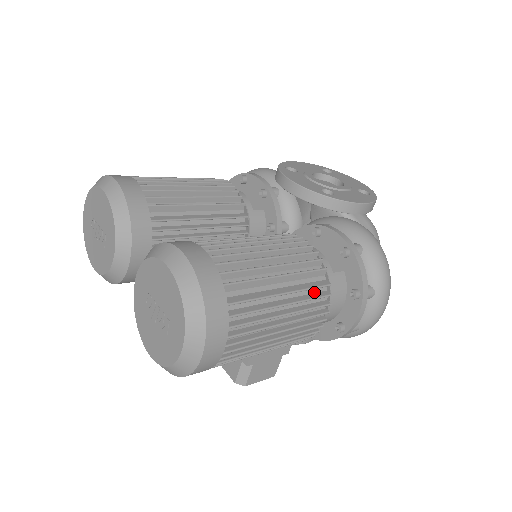
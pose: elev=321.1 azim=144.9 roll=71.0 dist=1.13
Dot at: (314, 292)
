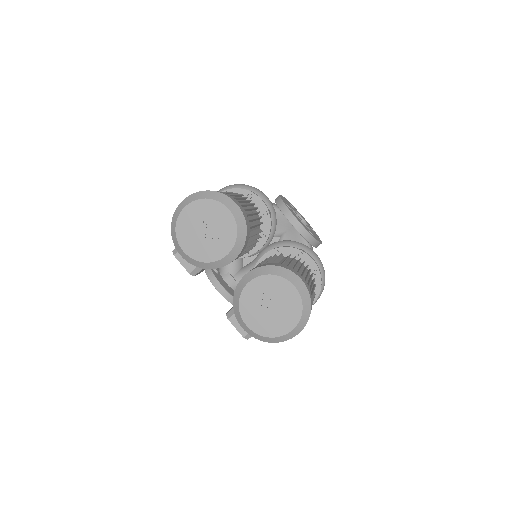
Dot at: occluded
